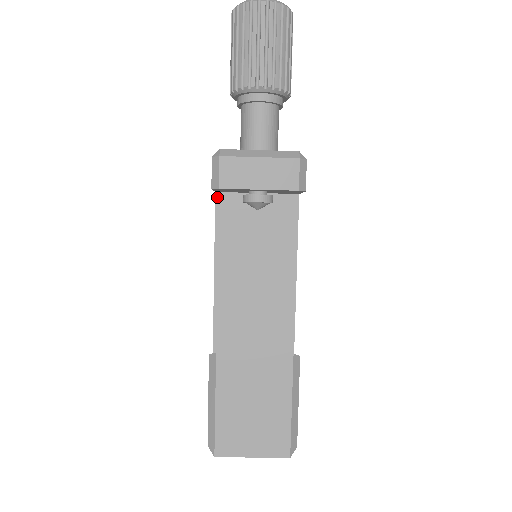
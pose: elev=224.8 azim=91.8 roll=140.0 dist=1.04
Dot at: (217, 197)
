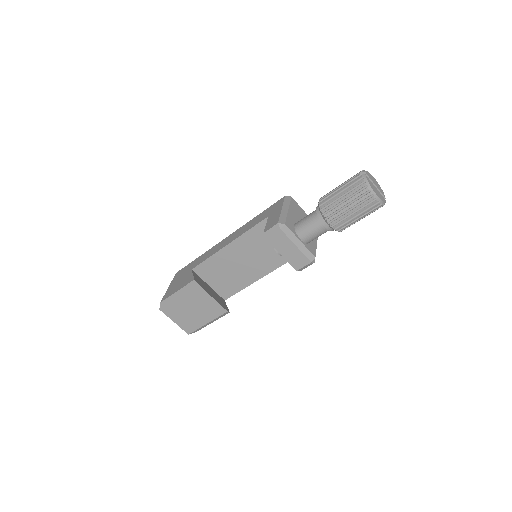
Dot at: occluded
